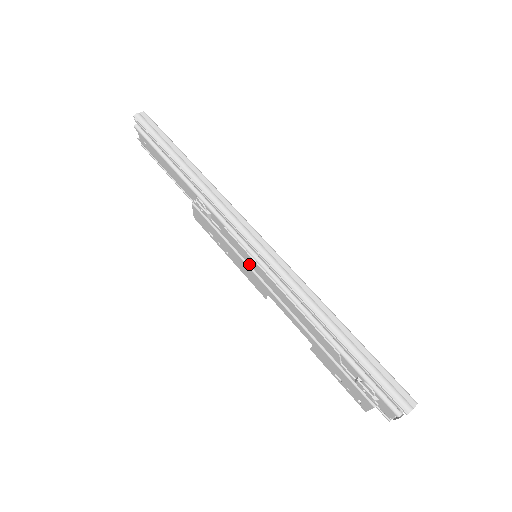
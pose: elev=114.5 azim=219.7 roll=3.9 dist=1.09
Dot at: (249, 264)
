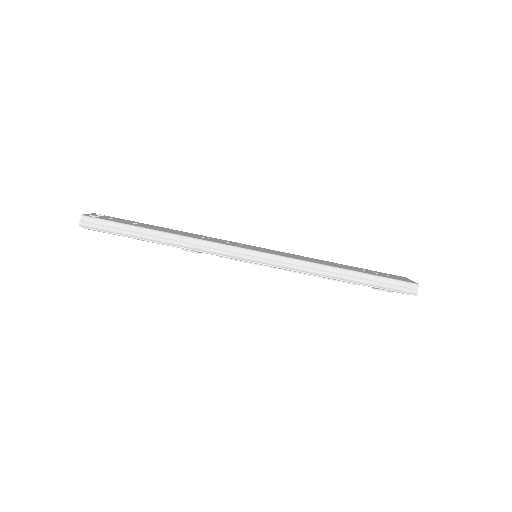
Dot at: occluded
